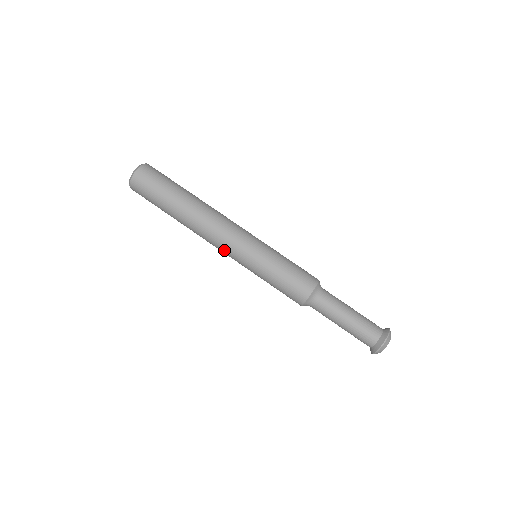
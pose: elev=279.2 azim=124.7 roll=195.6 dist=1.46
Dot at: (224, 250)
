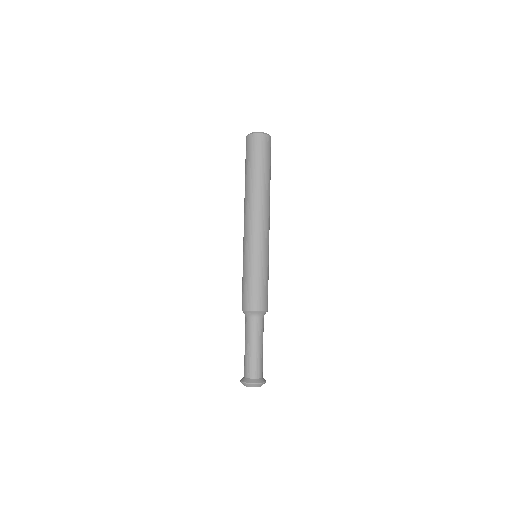
Dot at: (247, 231)
